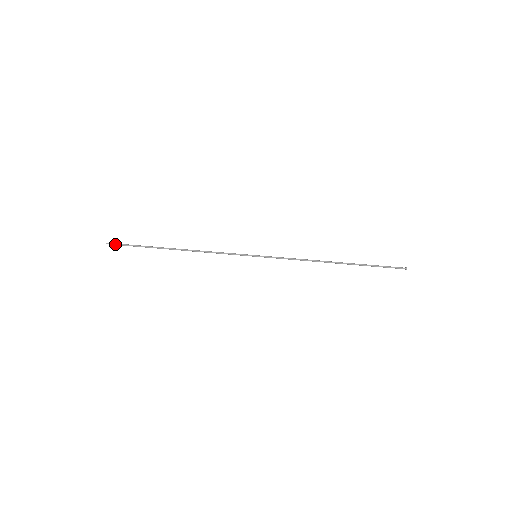
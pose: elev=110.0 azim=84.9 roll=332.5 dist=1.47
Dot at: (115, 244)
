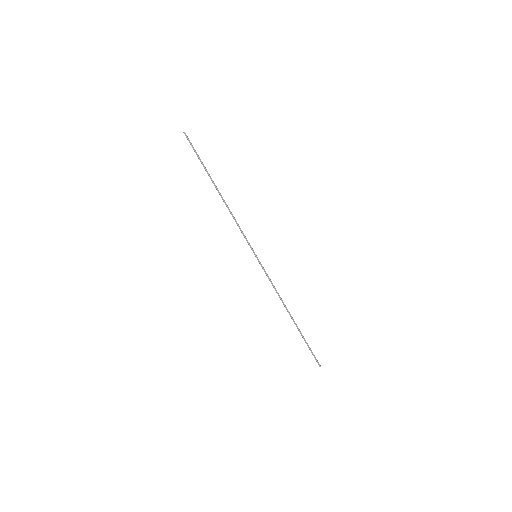
Dot at: (188, 140)
